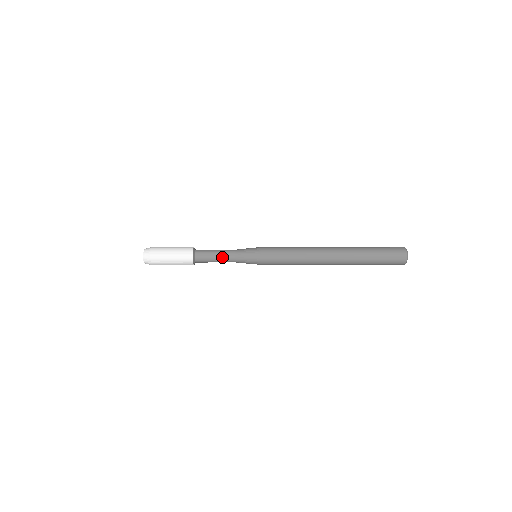
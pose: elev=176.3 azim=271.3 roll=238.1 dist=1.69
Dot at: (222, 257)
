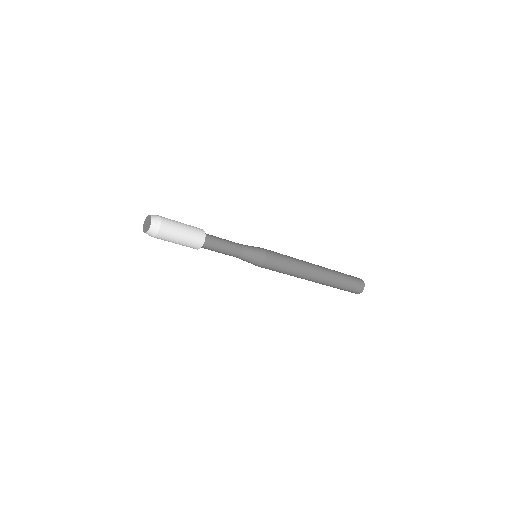
Dot at: (229, 241)
